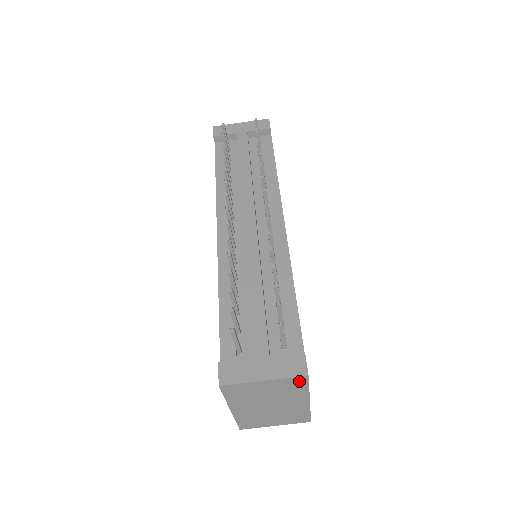
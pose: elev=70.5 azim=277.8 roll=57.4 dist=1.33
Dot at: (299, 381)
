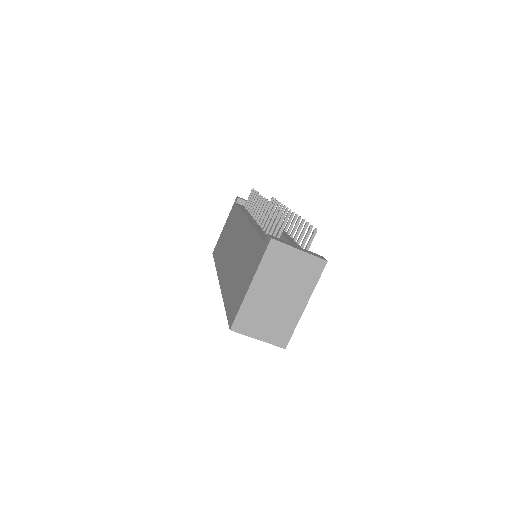
Dot at: (318, 266)
